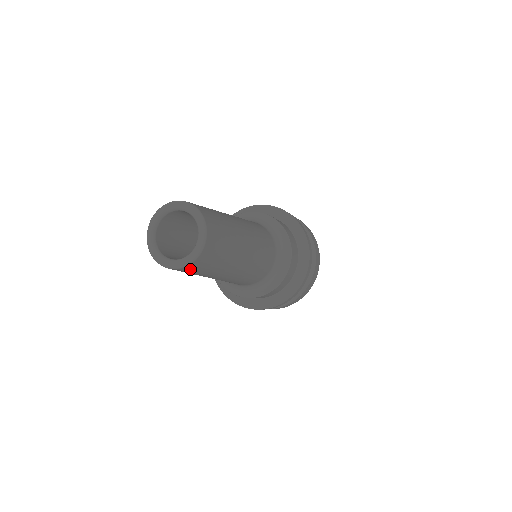
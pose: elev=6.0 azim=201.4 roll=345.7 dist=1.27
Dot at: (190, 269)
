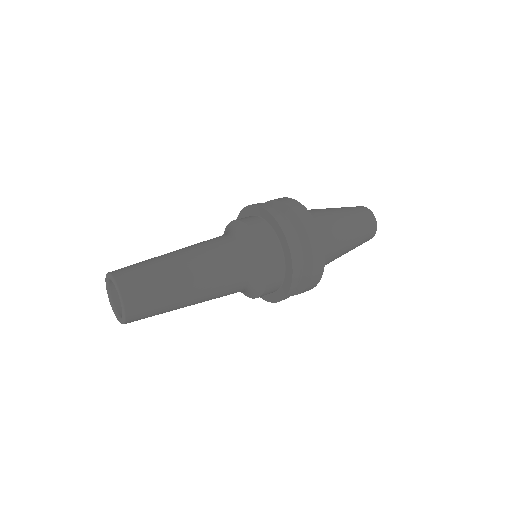
Dot at: (136, 319)
